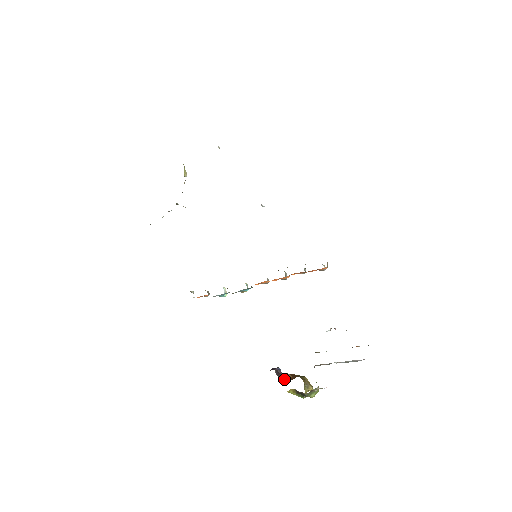
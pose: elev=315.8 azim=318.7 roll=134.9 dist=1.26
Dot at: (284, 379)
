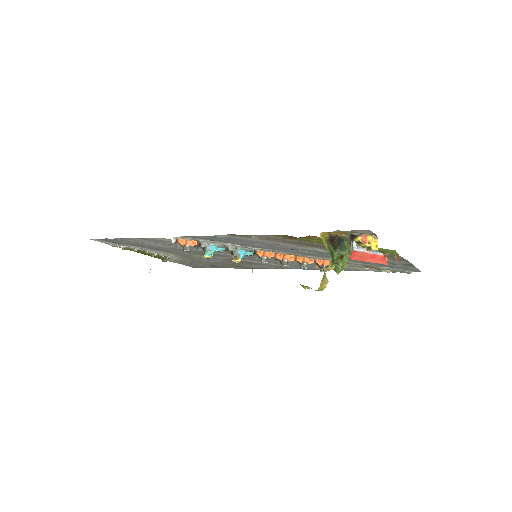
Dot at: occluded
